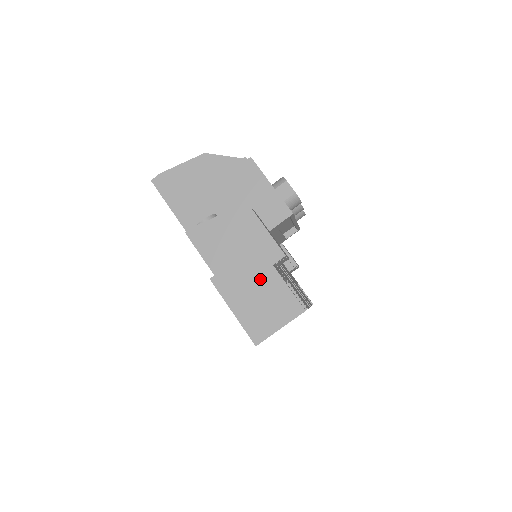
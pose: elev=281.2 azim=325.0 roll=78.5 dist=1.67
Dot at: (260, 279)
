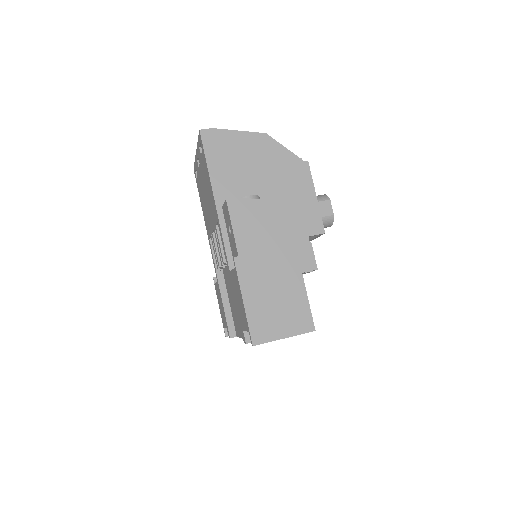
Dot at: (284, 281)
